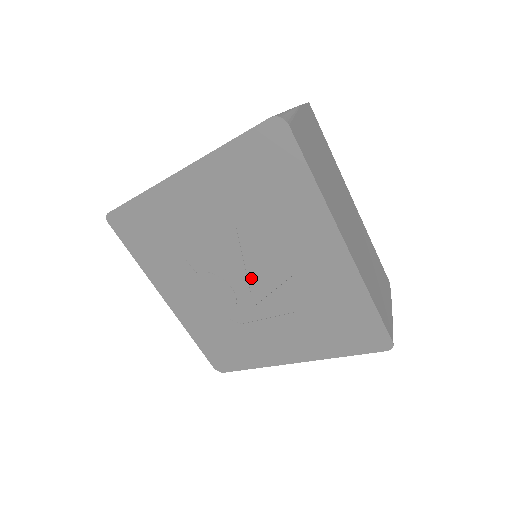
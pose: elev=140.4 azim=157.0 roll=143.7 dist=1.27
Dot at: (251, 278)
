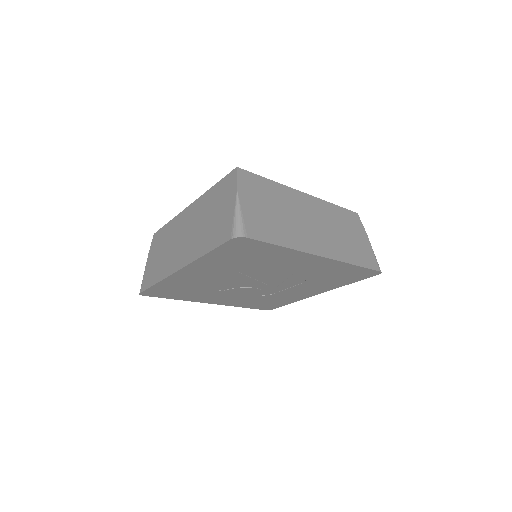
Dot at: (265, 282)
